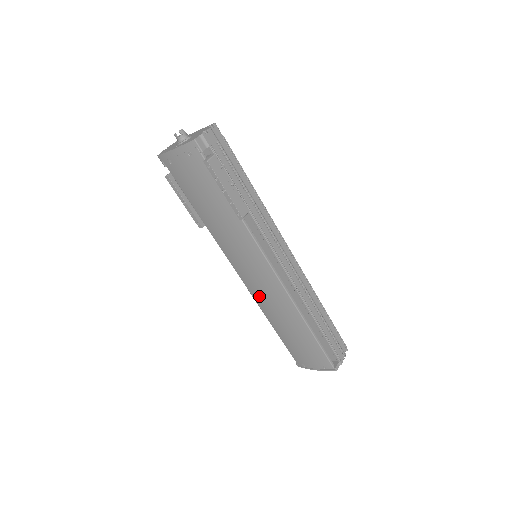
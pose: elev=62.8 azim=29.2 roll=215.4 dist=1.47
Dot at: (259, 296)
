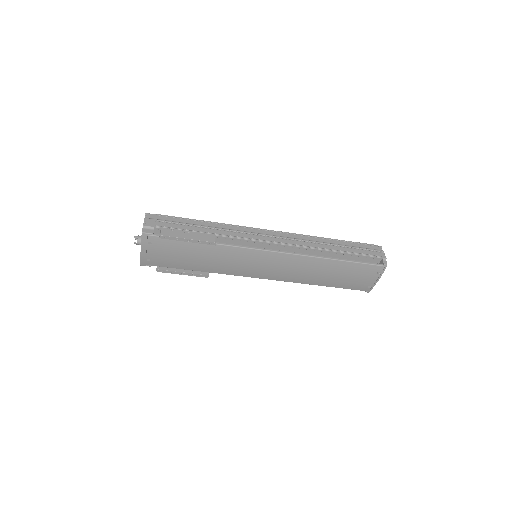
Dot at: (287, 276)
